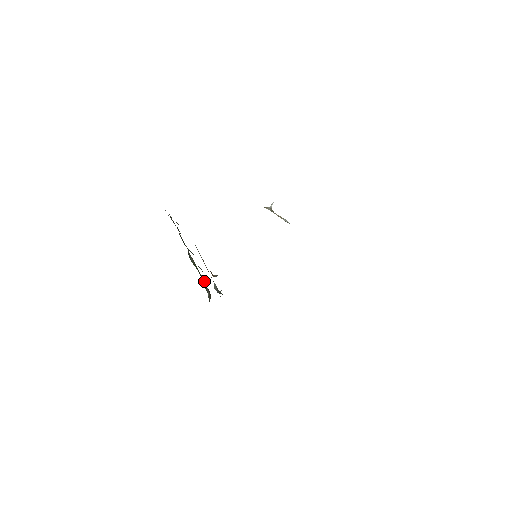
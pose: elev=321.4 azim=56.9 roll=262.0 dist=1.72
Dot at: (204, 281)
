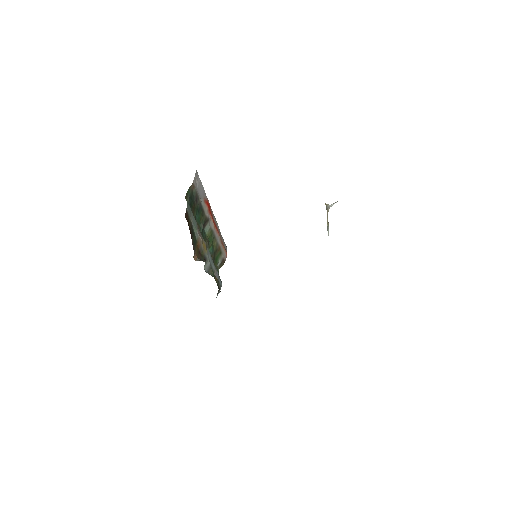
Dot at: occluded
